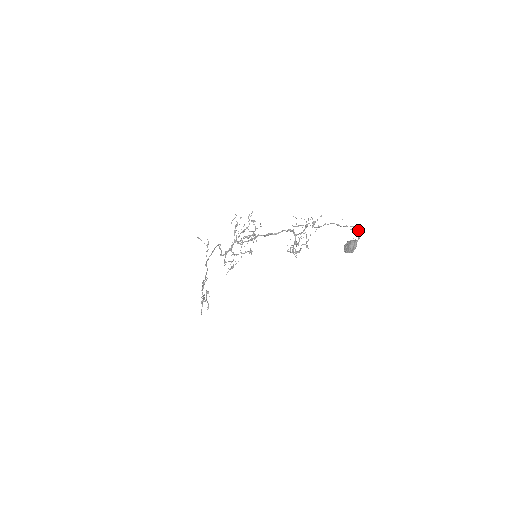
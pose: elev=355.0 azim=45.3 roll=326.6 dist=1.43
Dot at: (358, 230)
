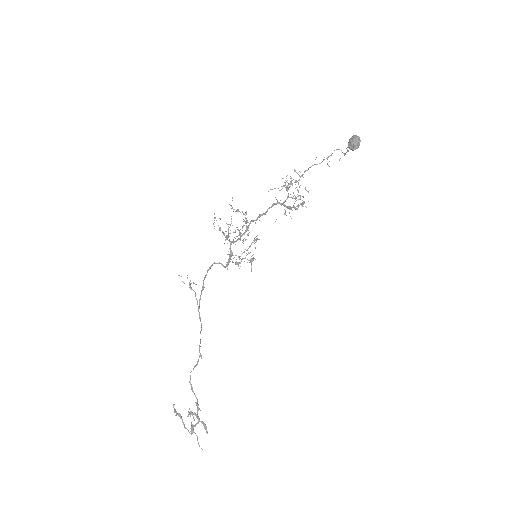
Dot at: occluded
